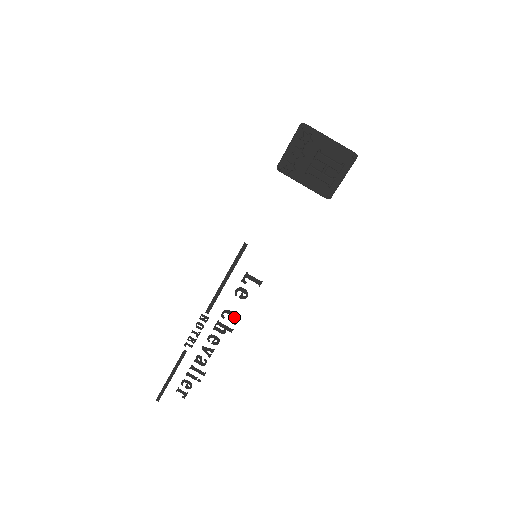
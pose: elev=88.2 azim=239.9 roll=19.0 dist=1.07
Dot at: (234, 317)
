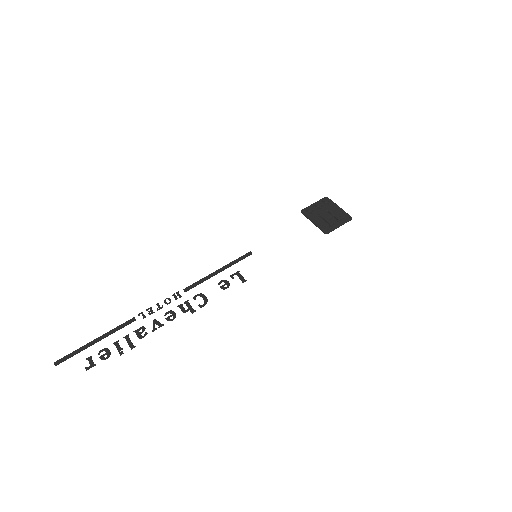
Dot at: (205, 300)
